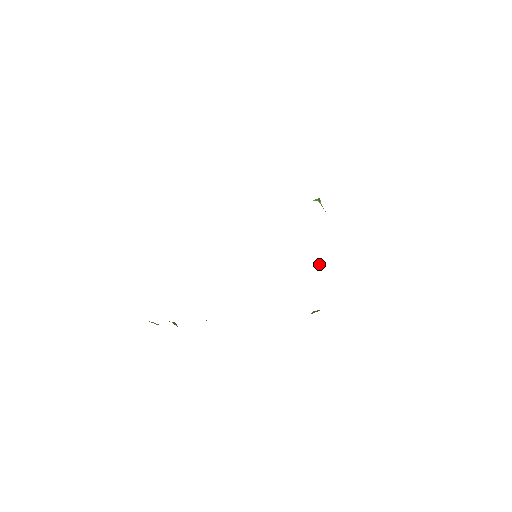
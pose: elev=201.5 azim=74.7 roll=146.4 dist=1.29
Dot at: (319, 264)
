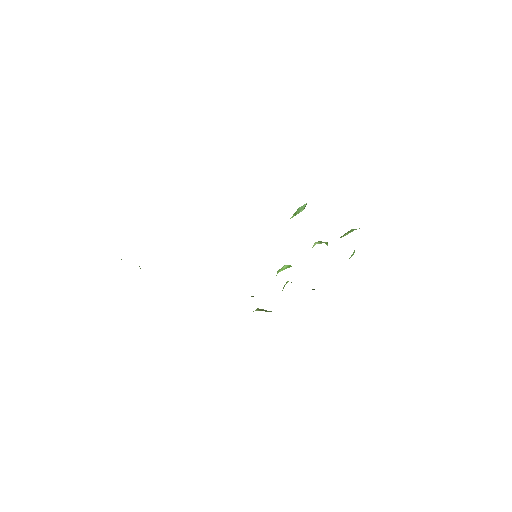
Dot at: (291, 282)
